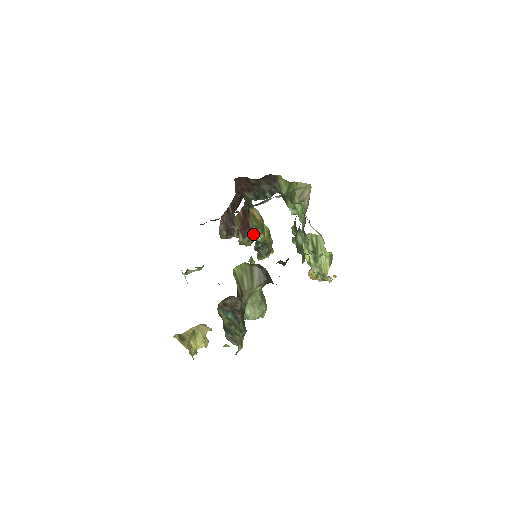
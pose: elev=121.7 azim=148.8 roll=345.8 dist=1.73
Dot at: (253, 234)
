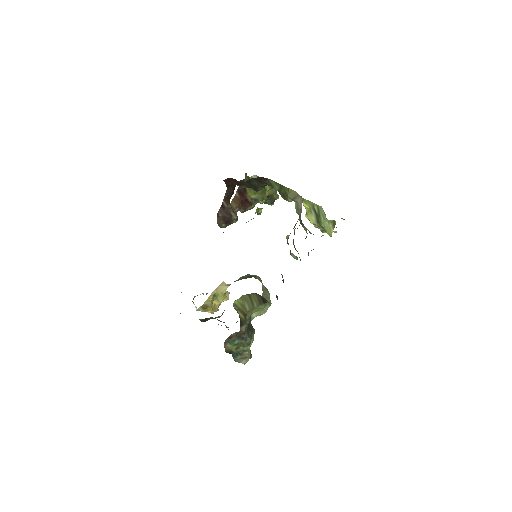
Dot at: occluded
